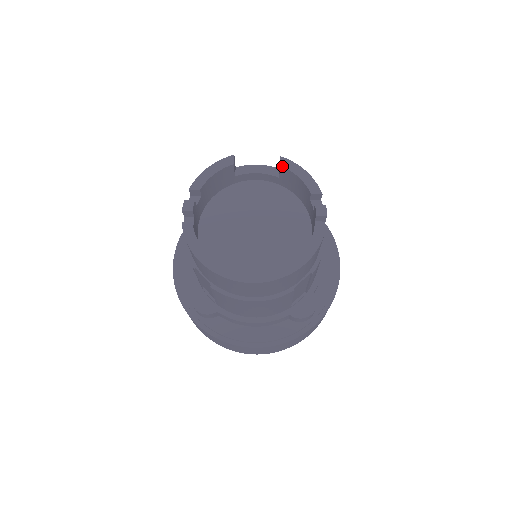
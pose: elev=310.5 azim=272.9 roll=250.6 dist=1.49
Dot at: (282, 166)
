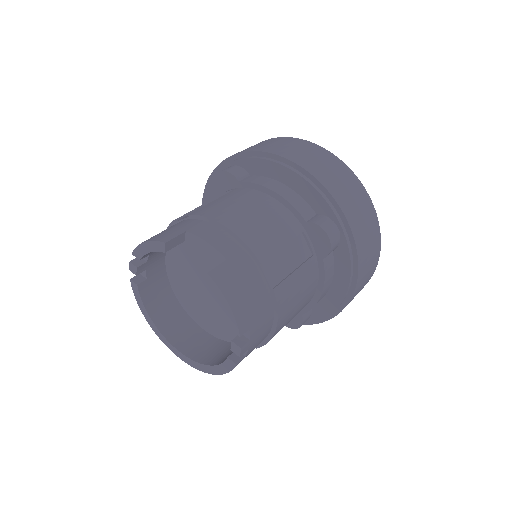
Dot at: occluded
